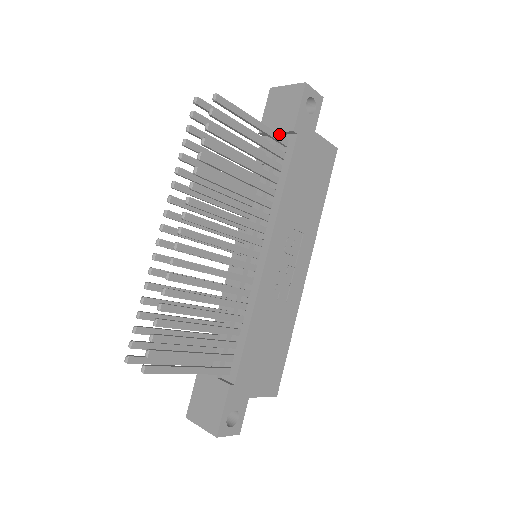
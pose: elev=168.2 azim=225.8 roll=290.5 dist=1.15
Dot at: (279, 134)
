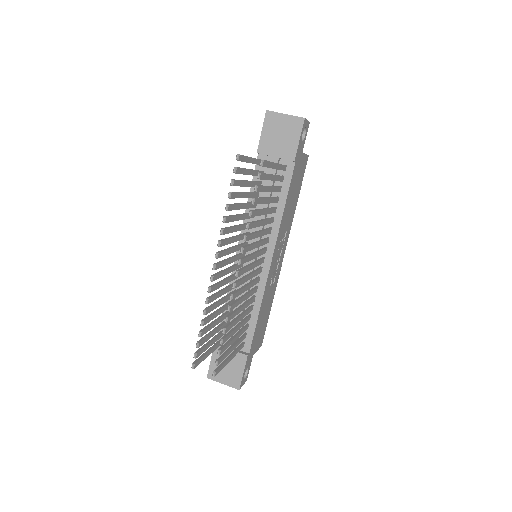
Dot at: (284, 165)
